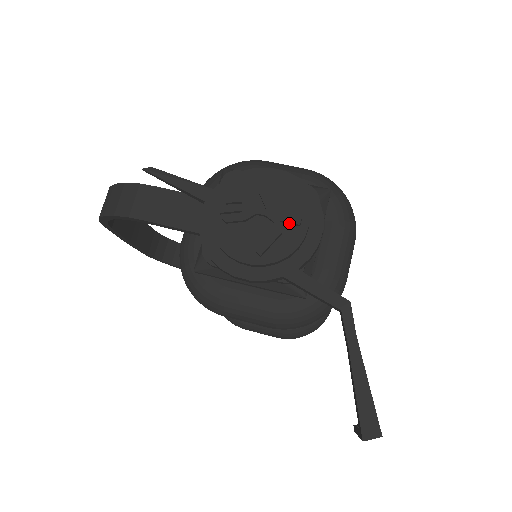
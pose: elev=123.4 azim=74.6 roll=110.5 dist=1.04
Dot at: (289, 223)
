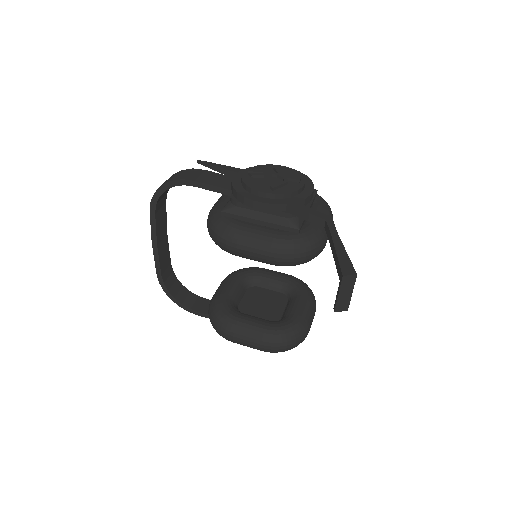
Dot at: (292, 180)
